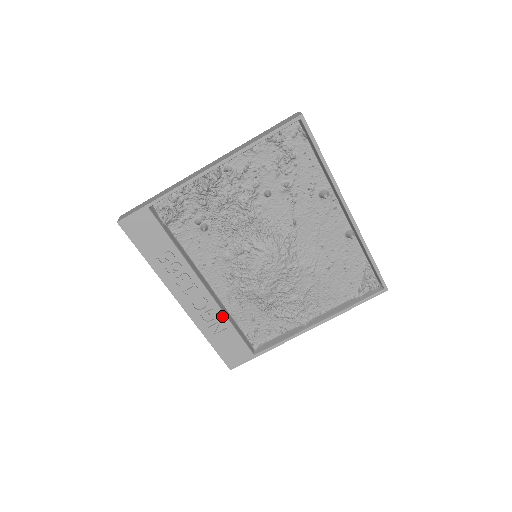
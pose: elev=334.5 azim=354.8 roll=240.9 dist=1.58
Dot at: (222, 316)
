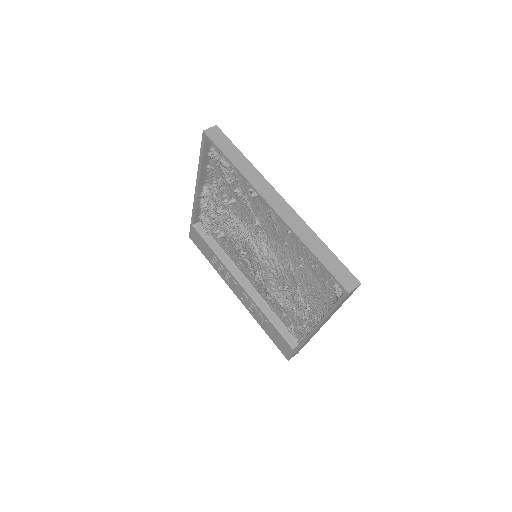
Dot at: (259, 309)
